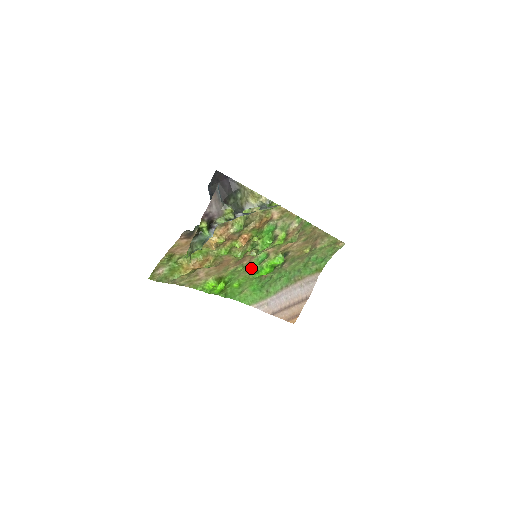
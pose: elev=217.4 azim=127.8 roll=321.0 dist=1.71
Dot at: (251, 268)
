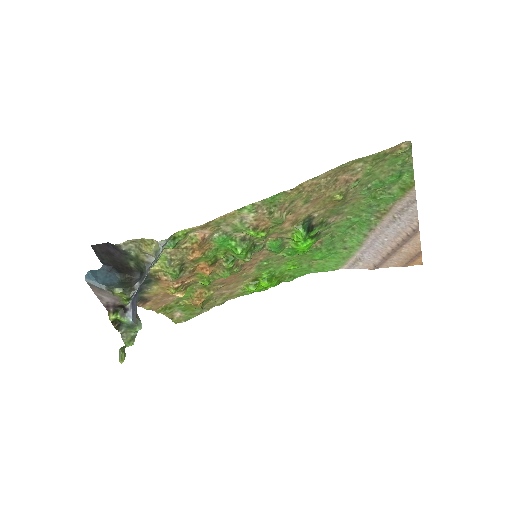
Dot at: (280, 254)
